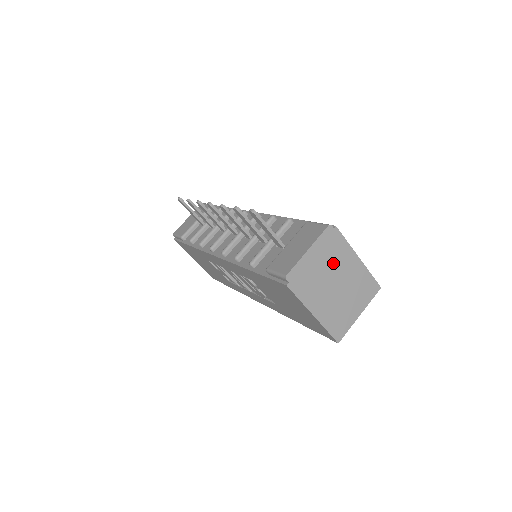
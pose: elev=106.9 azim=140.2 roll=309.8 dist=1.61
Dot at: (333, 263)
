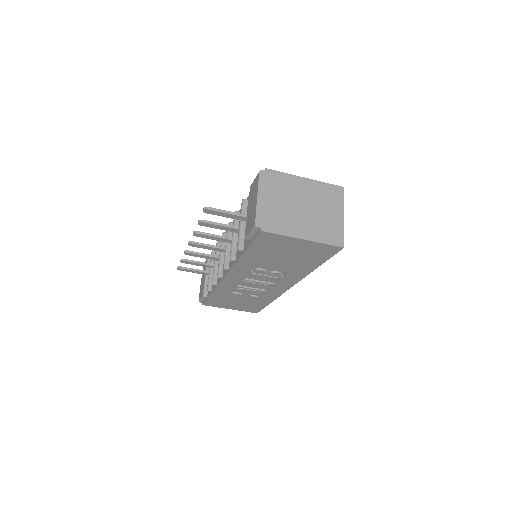
Dot at: (286, 194)
